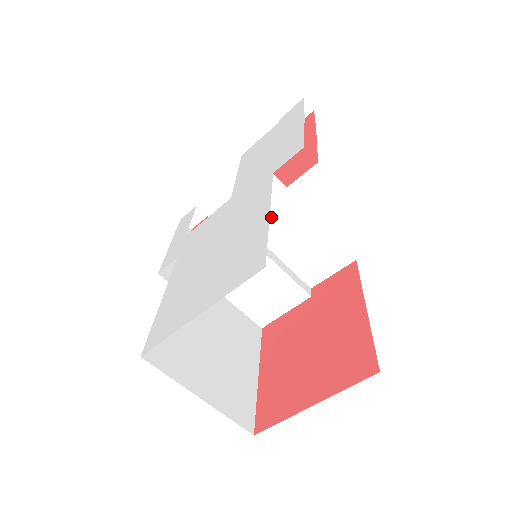
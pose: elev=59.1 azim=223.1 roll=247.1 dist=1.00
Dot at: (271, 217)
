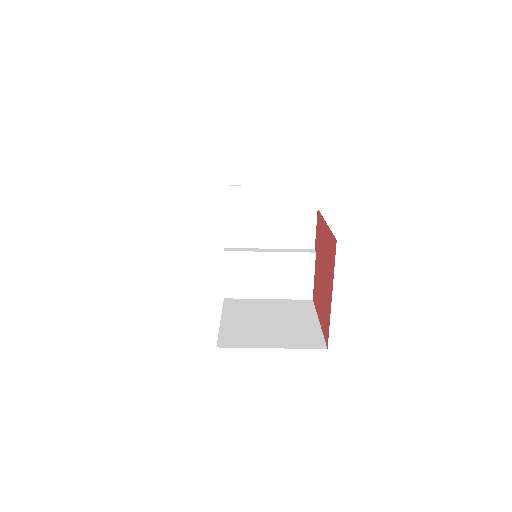
Dot at: (248, 230)
